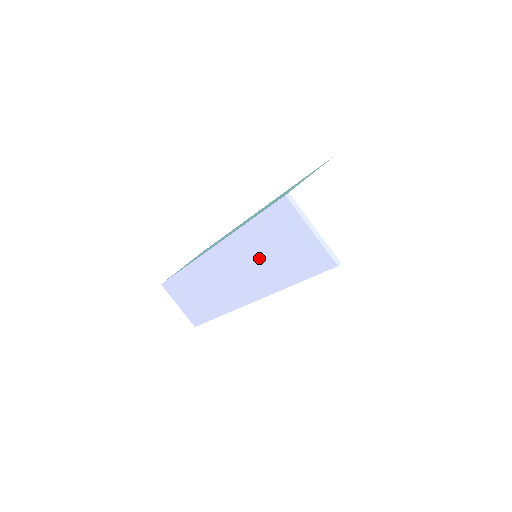
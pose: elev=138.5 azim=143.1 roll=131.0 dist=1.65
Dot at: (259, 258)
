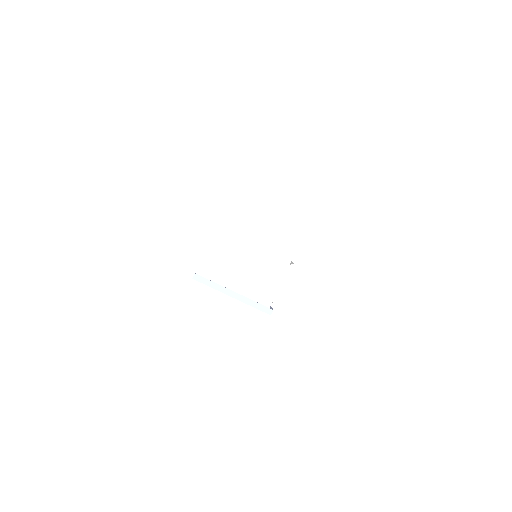
Dot at: occluded
